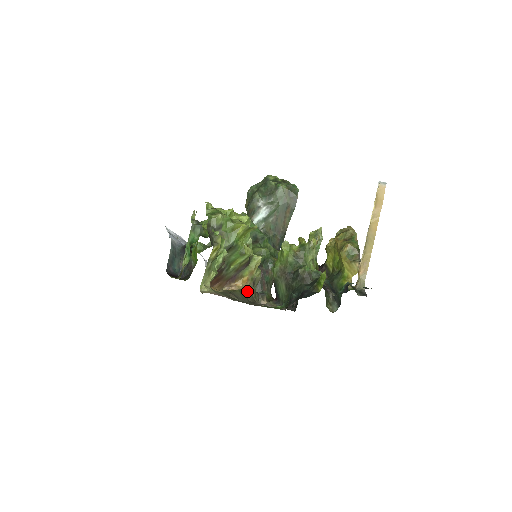
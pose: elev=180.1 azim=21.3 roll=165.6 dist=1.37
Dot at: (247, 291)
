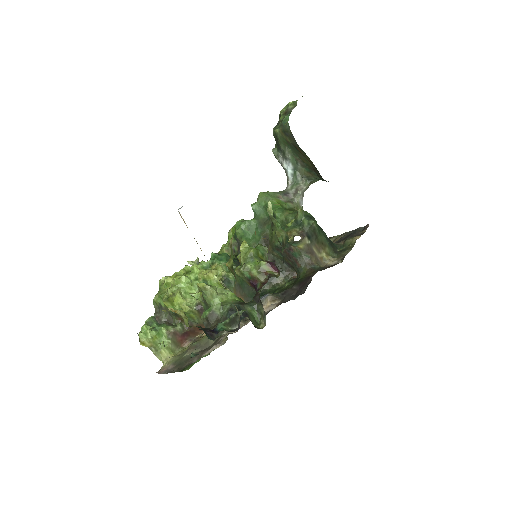
Dot at: occluded
